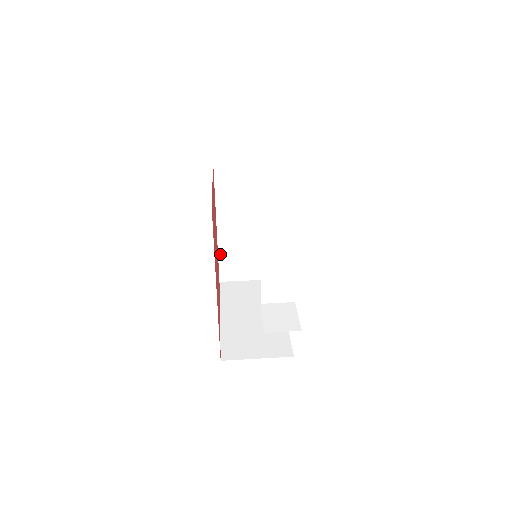
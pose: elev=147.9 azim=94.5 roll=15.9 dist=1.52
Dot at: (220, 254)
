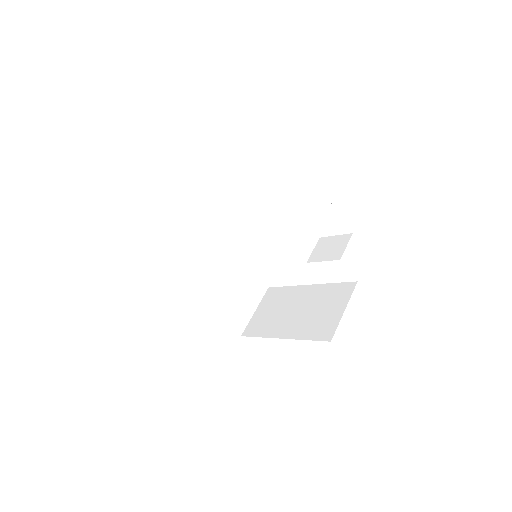
Dot at: (219, 314)
